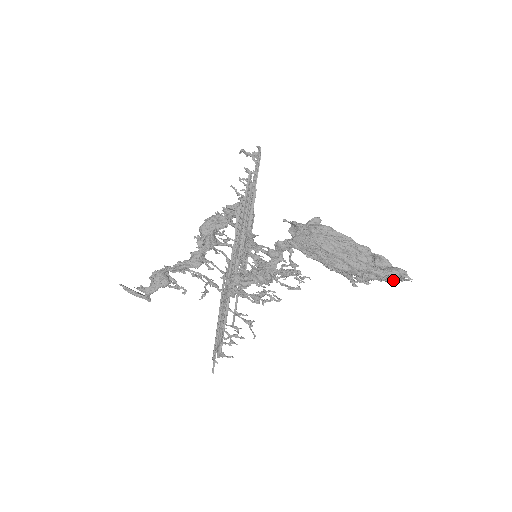
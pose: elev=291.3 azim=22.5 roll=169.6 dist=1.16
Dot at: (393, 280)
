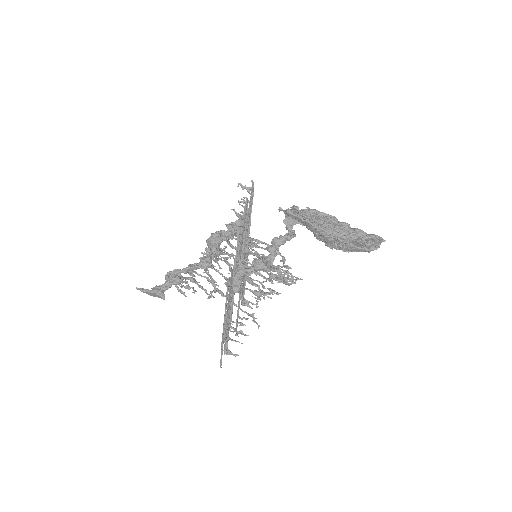
Dot at: (371, 243)
